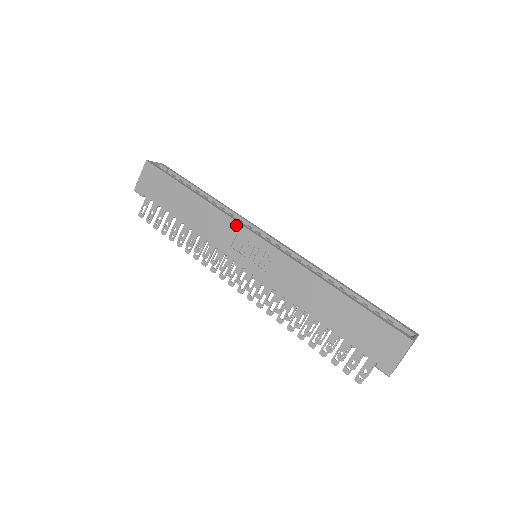
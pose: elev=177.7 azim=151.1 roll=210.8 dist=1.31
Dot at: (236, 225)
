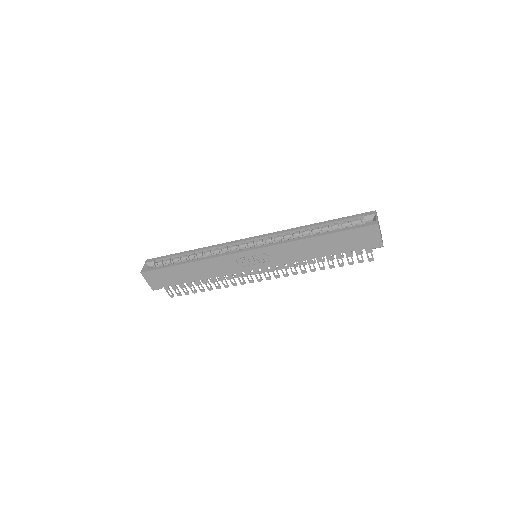
Dot at: (230, 256)
